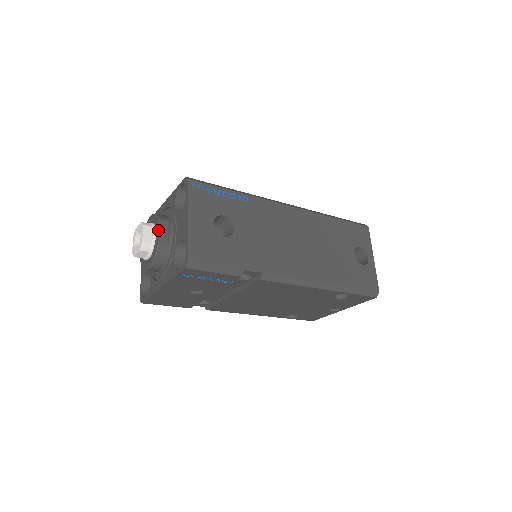
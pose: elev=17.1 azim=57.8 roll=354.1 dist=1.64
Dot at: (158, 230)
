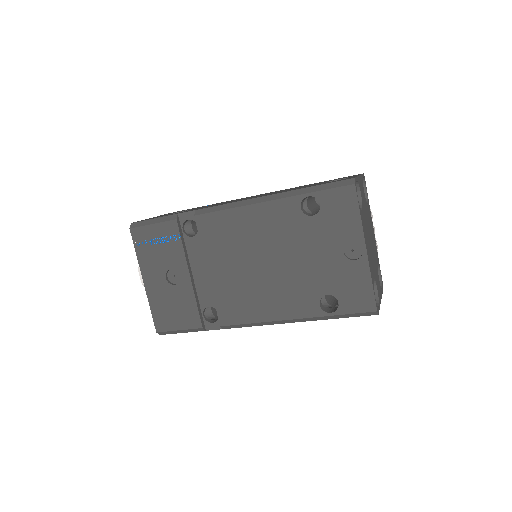
Dot at: occluded
